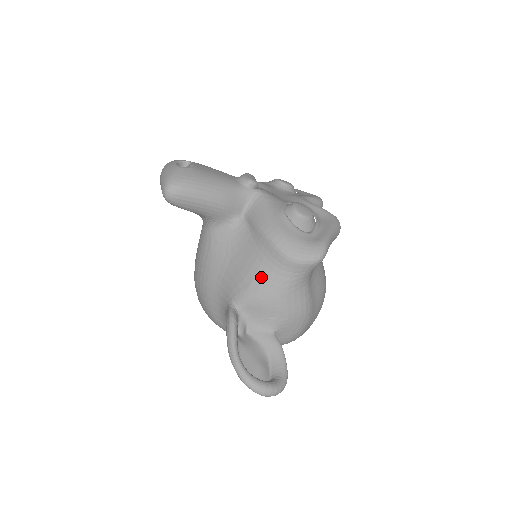
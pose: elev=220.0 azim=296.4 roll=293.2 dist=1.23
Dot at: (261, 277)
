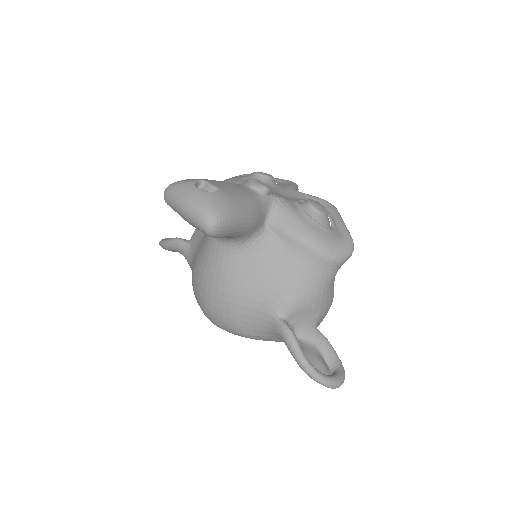
Dot at: (305, 283)
